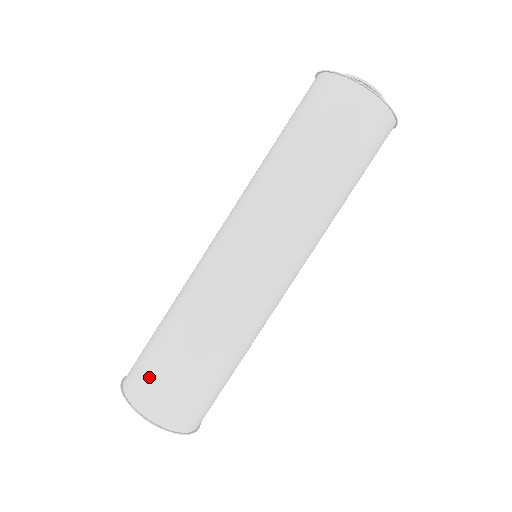
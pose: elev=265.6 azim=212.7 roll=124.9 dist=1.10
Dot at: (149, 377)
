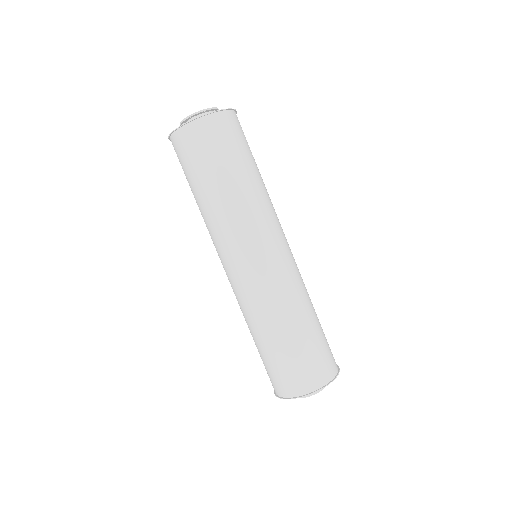
Dot at: occluded
